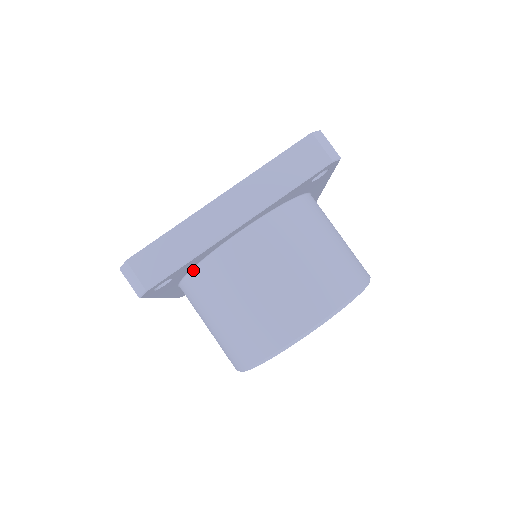
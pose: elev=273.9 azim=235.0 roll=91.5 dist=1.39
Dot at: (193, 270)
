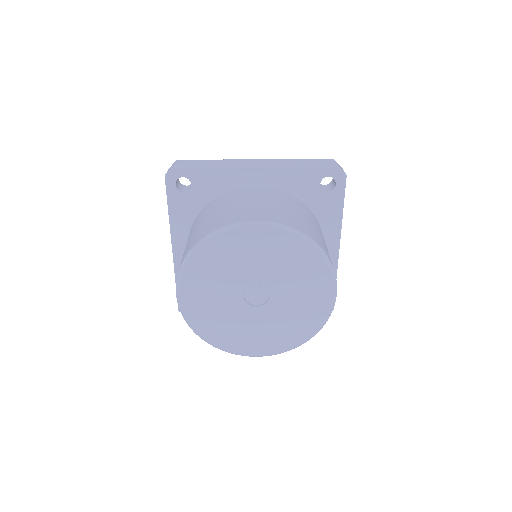
Dot at: (207, 203)
